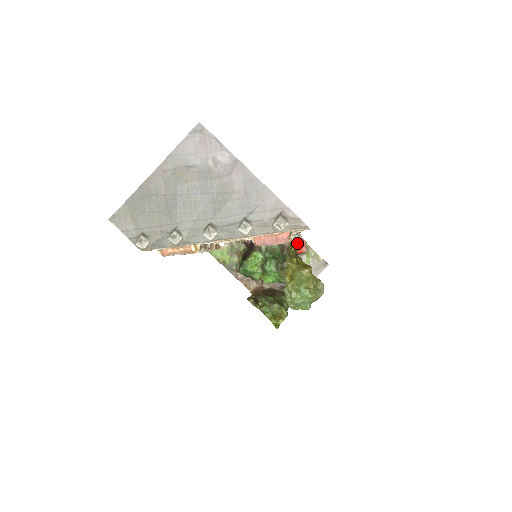
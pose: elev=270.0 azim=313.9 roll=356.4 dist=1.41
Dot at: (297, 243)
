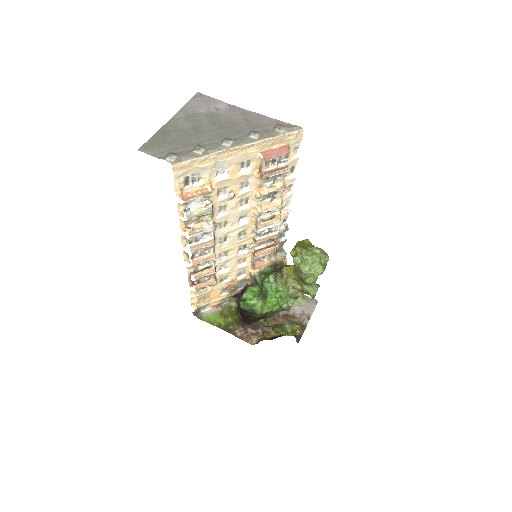
Dot at: occluded
